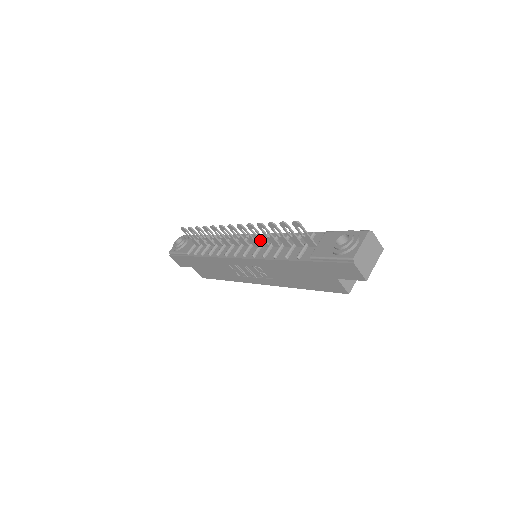
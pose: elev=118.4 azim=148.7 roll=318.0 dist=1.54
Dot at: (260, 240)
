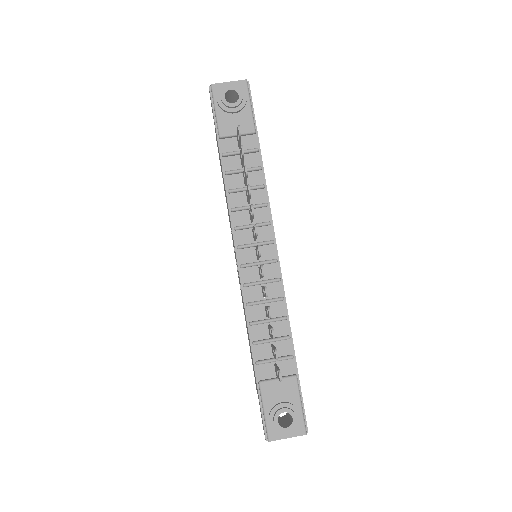
Dot at: (263, 290)
